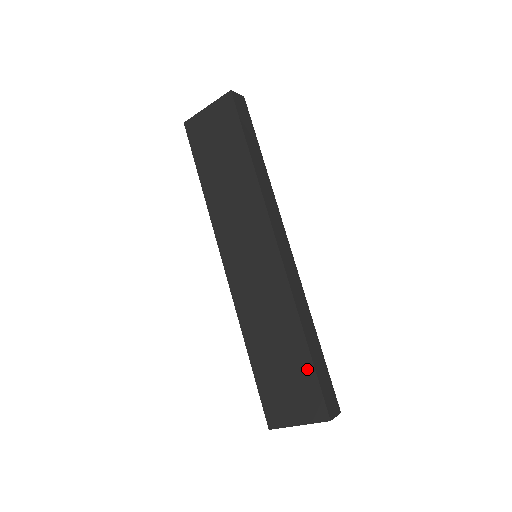
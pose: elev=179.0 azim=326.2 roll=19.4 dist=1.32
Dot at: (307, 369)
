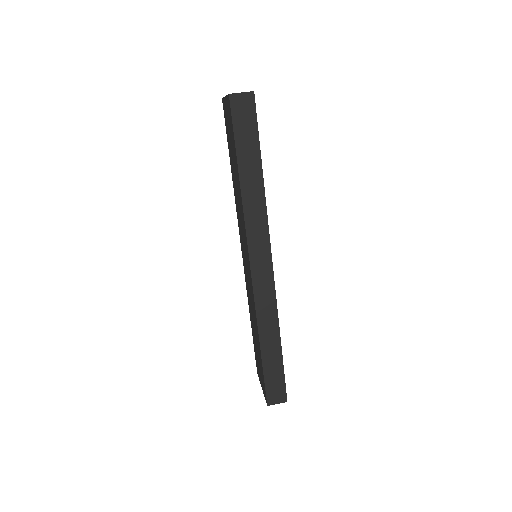
Dot at: (261, 365)
